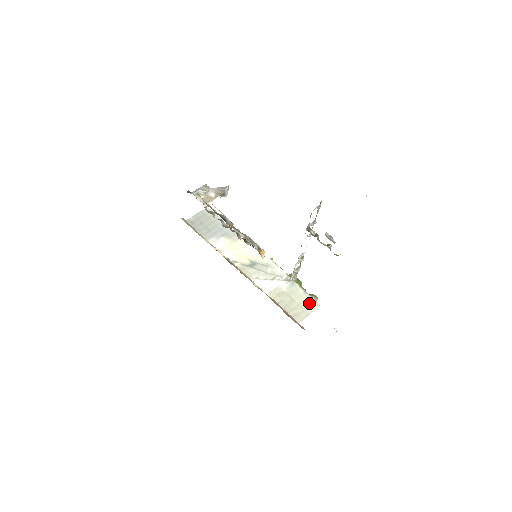
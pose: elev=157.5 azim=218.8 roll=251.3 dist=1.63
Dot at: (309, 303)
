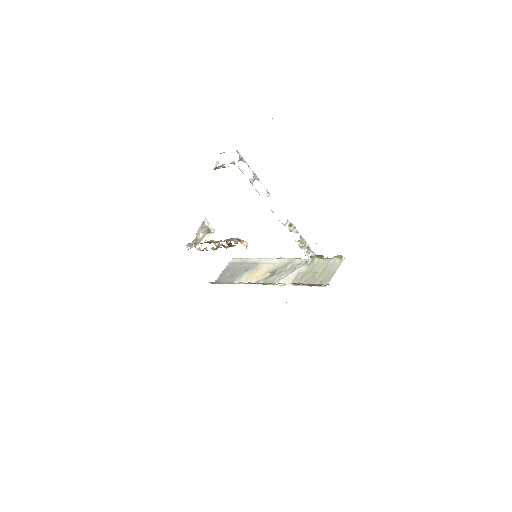
Dot at: (332, 264)
